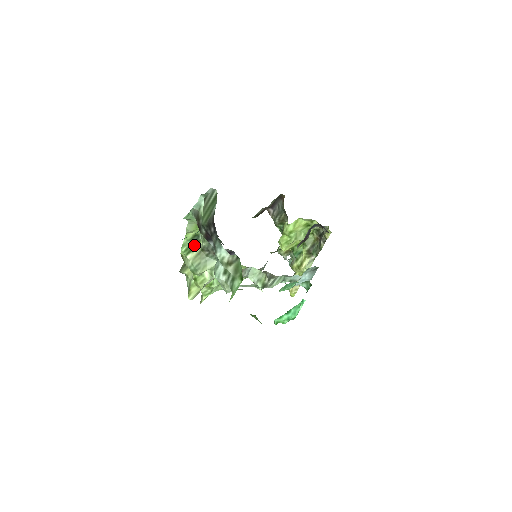
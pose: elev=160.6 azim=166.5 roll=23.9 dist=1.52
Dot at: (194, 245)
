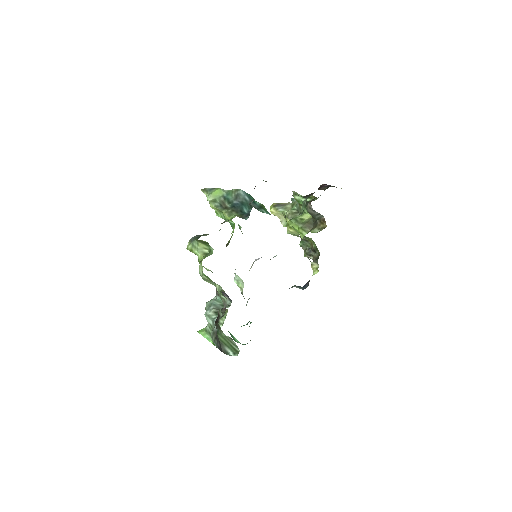
Dot at: occluded
